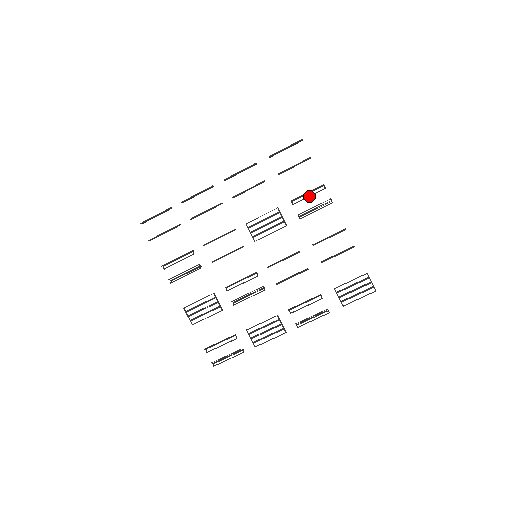
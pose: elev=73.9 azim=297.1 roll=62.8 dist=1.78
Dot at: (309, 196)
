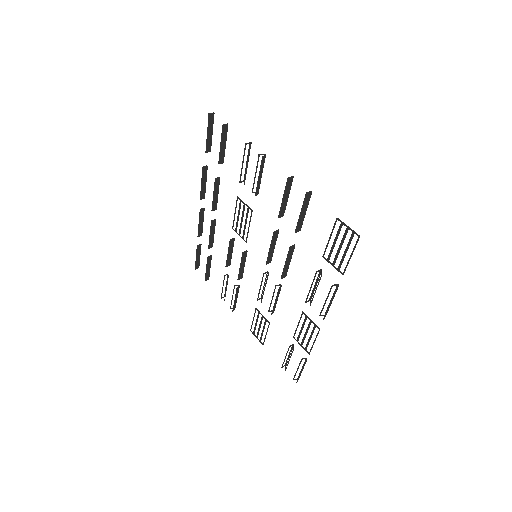
Dot at: (247, 166)
